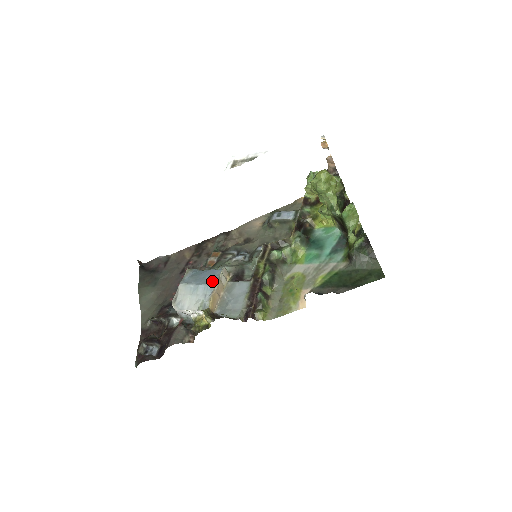
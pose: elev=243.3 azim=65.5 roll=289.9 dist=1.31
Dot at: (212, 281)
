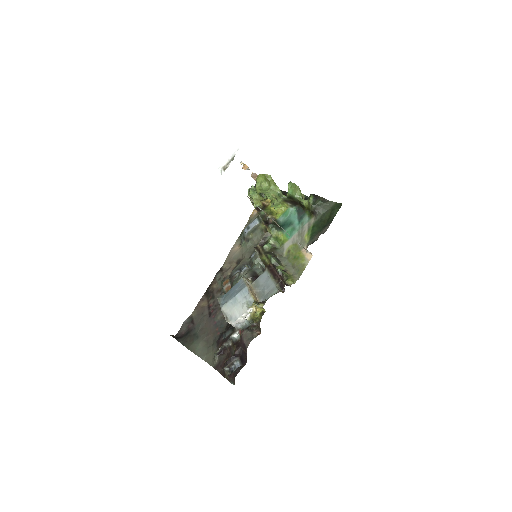
Dot at: (242, 287)
